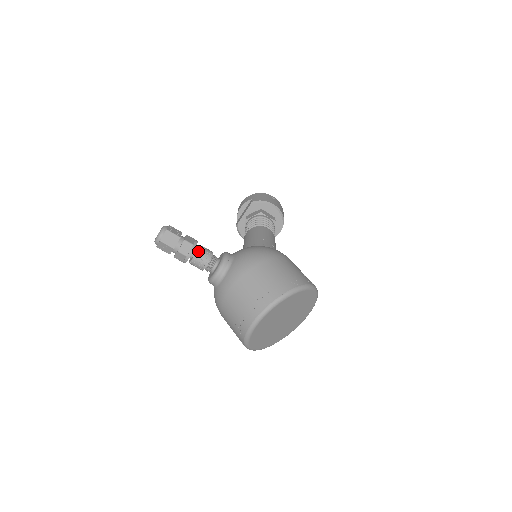
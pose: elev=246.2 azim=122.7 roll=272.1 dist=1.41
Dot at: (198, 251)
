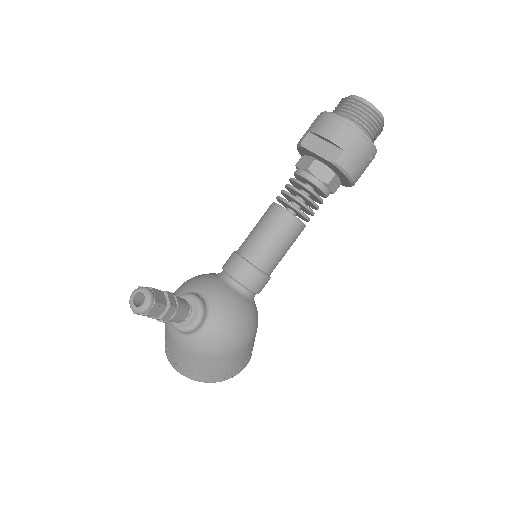
Dot at: (170, 320)
